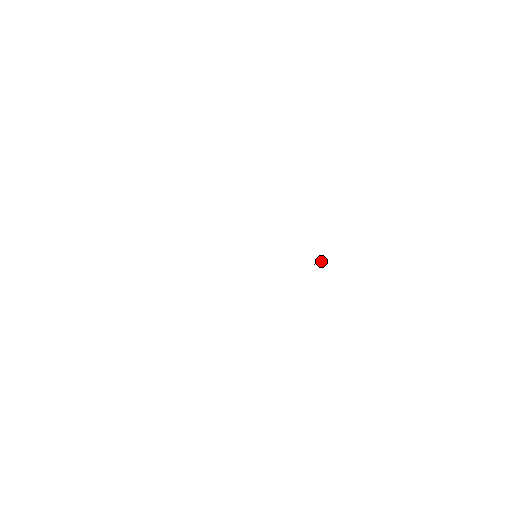
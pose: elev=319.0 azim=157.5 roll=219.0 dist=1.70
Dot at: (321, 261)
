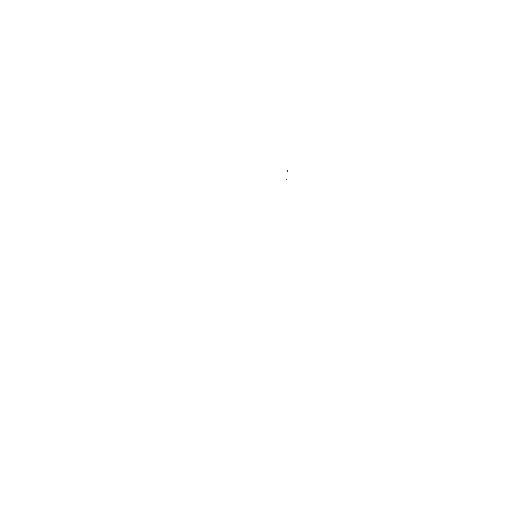
Dot at: (287, 171)
